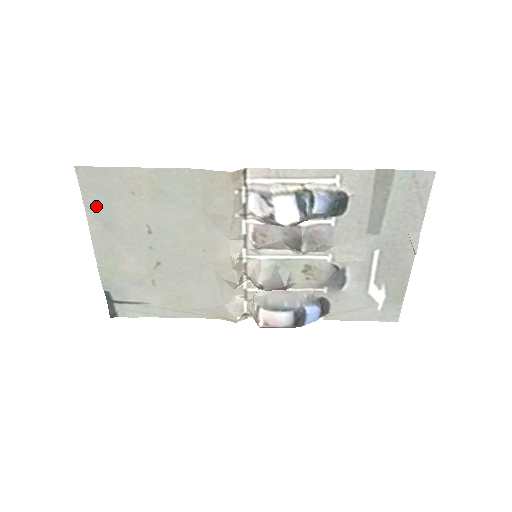
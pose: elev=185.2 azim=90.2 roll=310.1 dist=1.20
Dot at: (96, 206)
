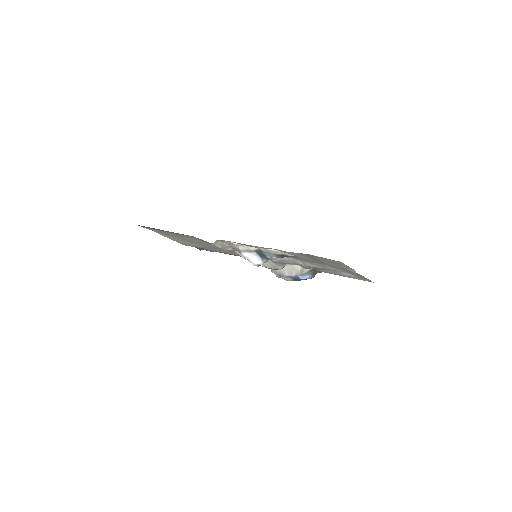
Dot at: occluded
